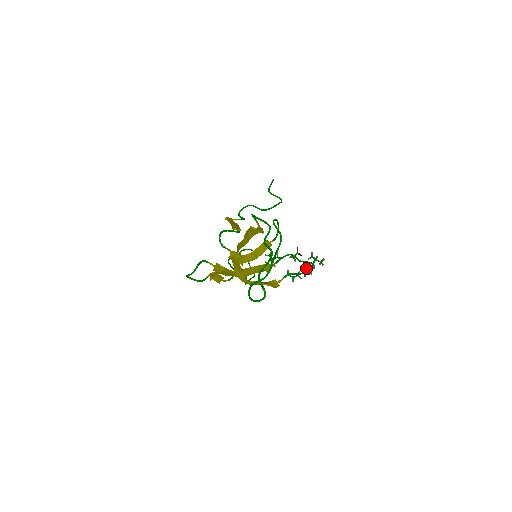
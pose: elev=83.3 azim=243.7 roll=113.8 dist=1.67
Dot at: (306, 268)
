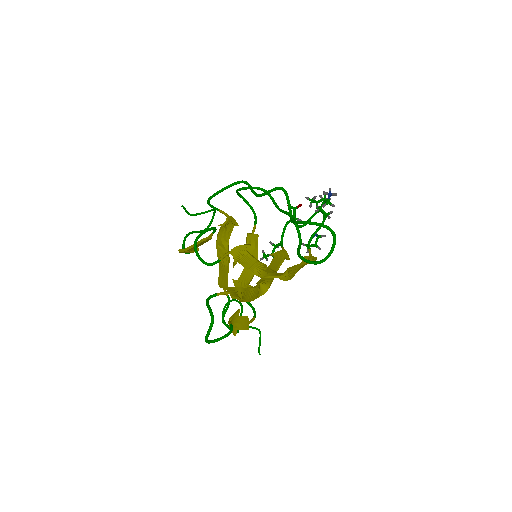
Dot at: (321, 209)
